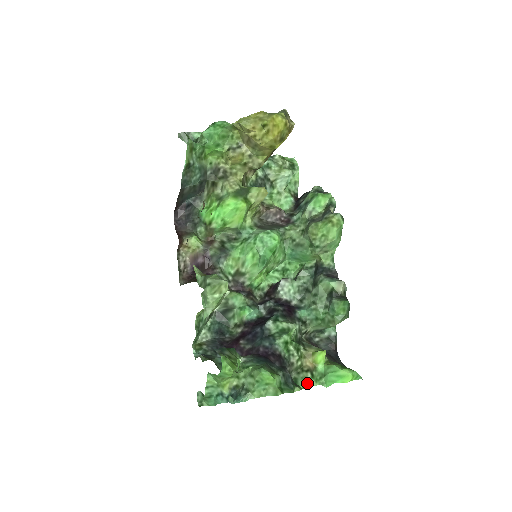
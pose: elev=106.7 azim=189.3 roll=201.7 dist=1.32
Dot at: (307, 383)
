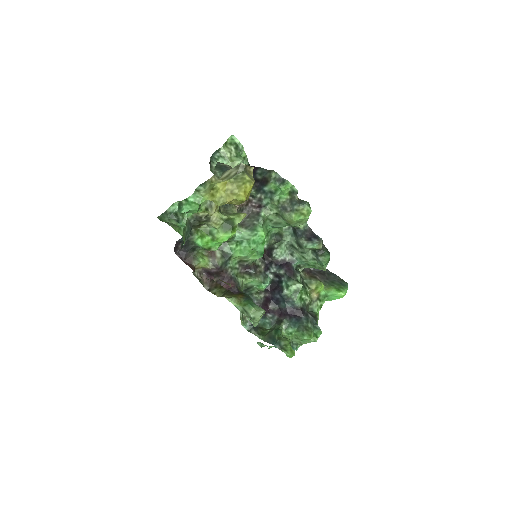
Dot at: (319, 307)
